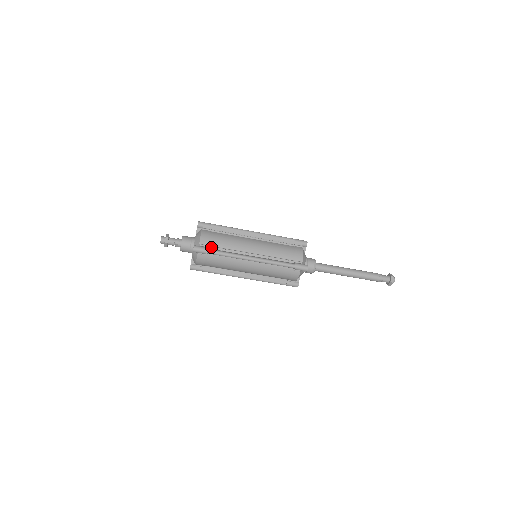
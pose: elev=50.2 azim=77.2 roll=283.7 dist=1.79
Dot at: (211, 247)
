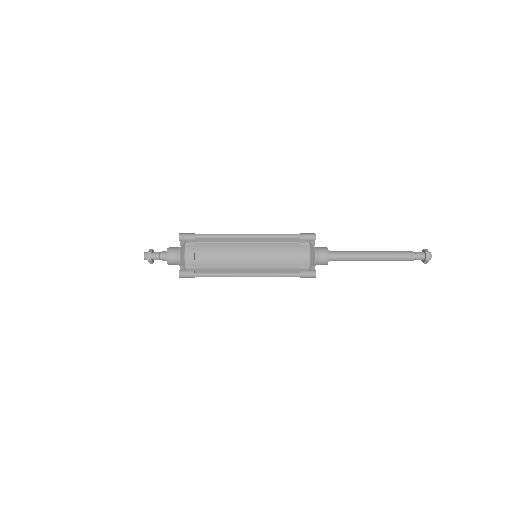
Dot at: occluded
